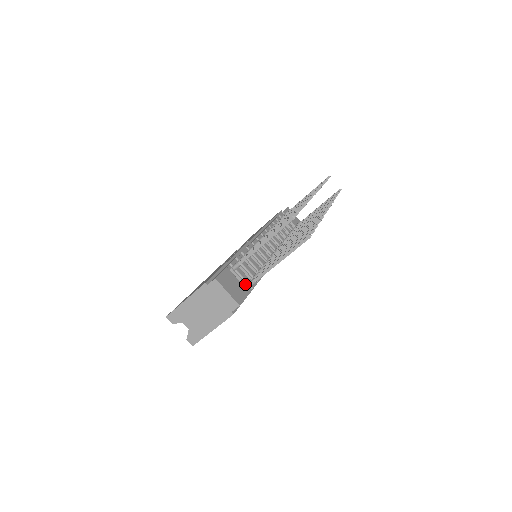
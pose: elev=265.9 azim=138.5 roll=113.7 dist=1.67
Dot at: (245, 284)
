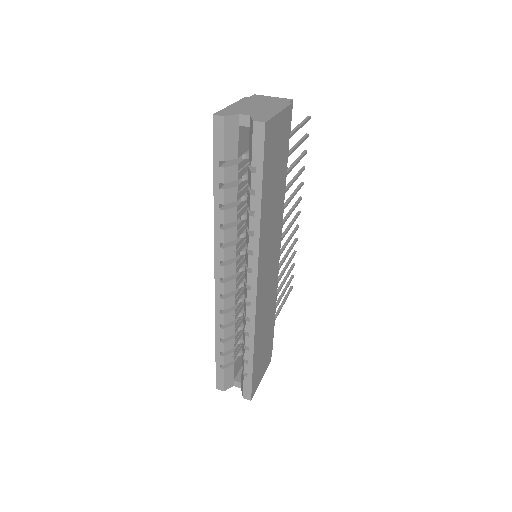
Dot at: occluded
